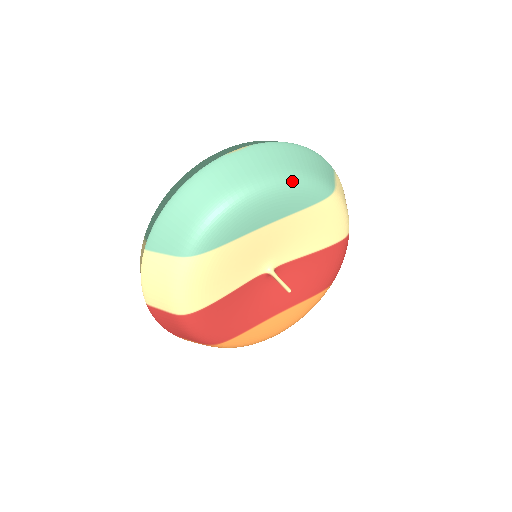
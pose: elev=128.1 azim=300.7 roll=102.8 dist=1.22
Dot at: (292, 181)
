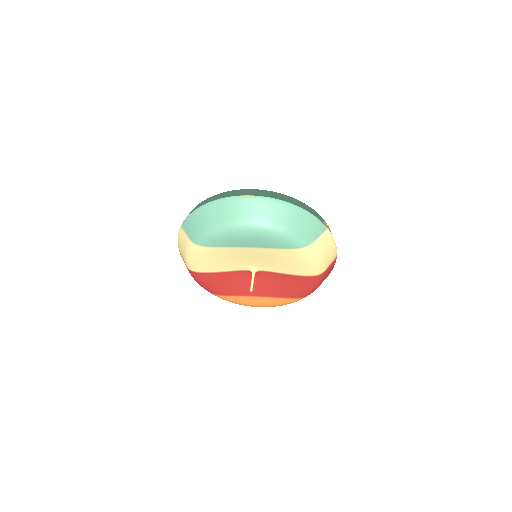
Dot at: (272, 230)
